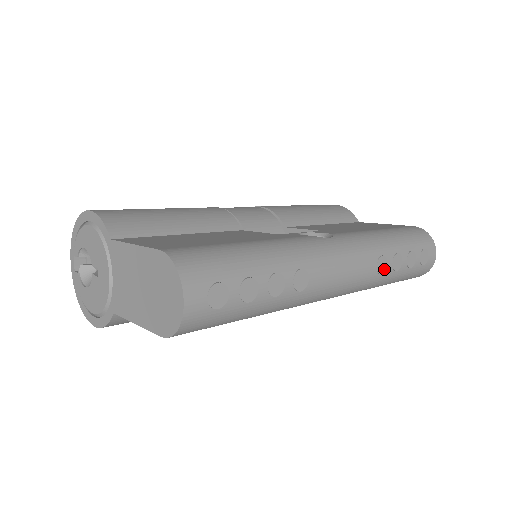
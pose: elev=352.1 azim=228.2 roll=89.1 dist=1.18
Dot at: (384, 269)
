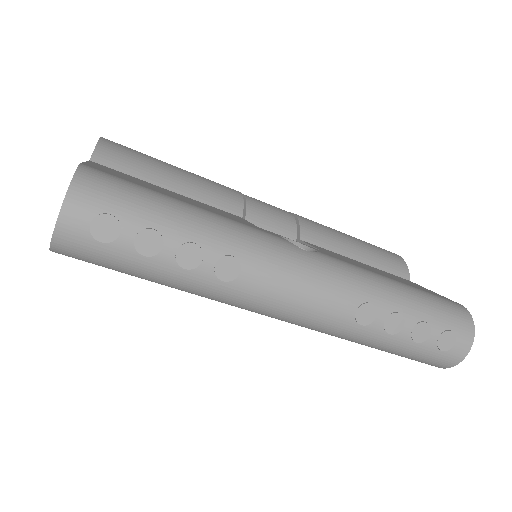
Dot at: (368, 321)
